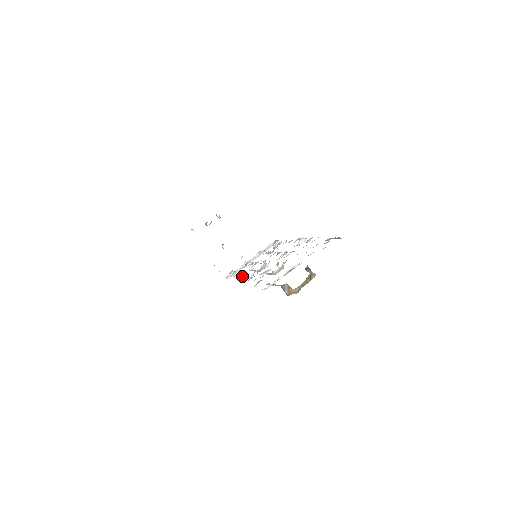
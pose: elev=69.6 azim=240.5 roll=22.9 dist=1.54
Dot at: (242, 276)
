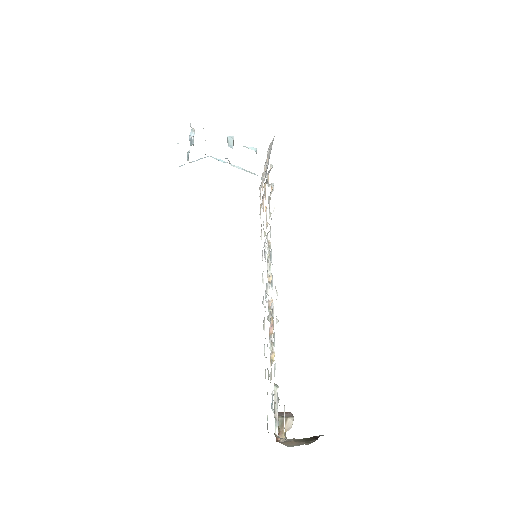
Dot at: (262, 273)
